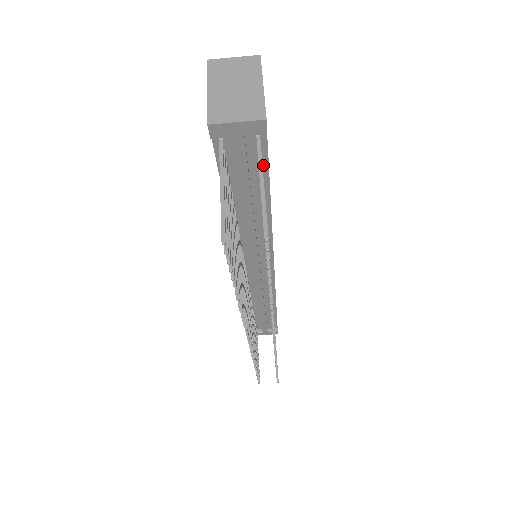
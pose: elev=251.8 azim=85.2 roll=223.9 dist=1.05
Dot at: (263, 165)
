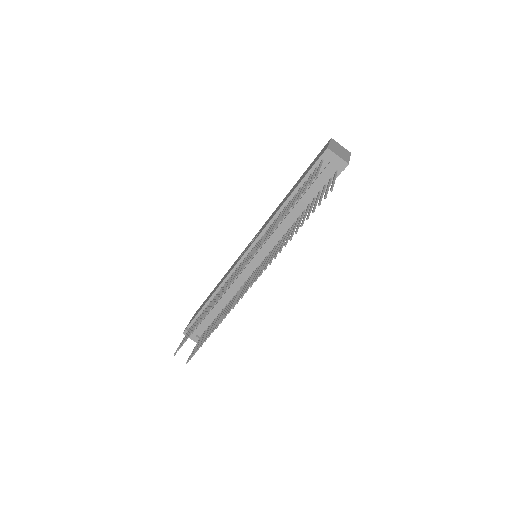
Dot at: occluded
